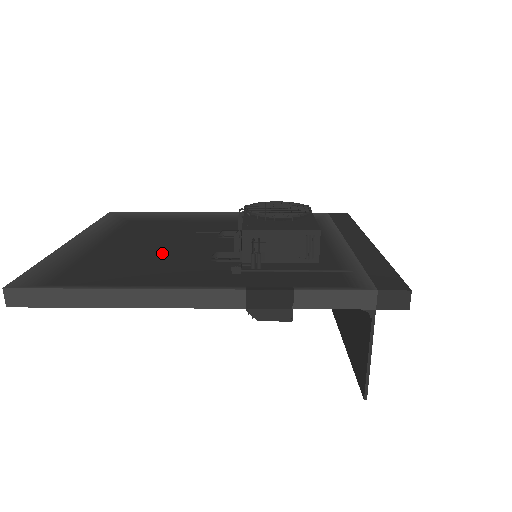
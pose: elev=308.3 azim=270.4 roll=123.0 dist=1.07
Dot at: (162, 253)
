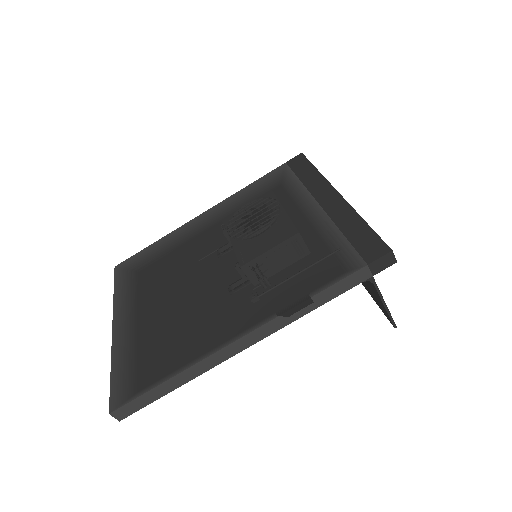
Dot at: (189, 305)
